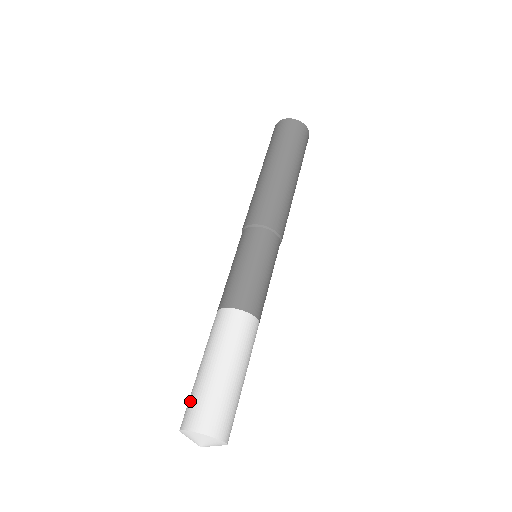
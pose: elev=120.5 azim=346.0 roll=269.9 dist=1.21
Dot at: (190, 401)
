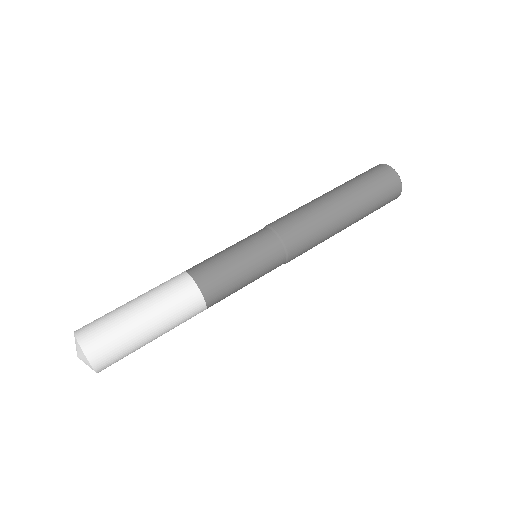
Dot at: occluded
